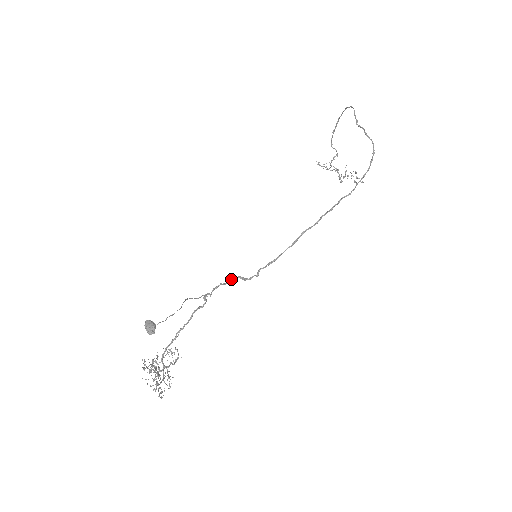
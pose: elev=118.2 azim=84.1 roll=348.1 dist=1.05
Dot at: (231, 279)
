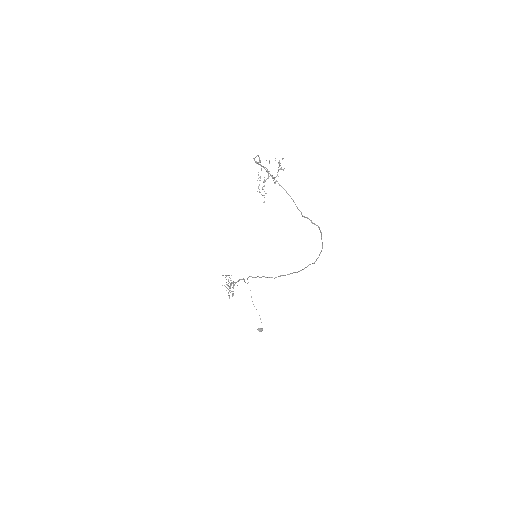
Dot at: occluded
